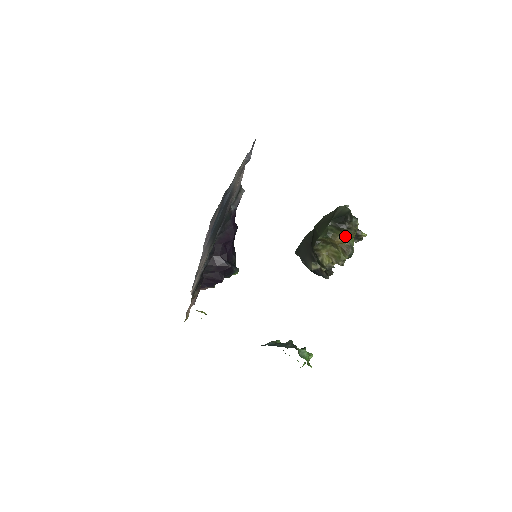
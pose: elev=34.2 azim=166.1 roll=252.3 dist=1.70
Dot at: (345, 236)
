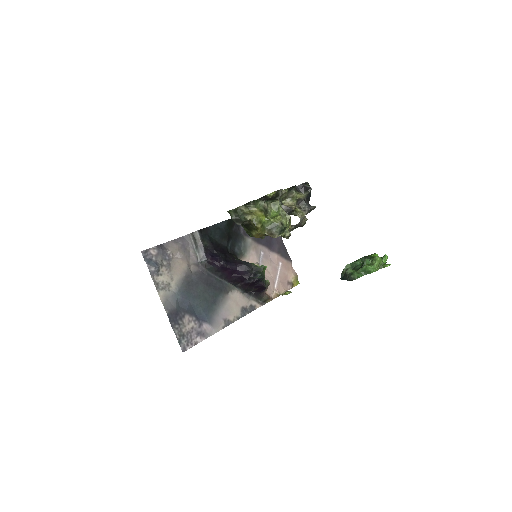
Dot at: (256, 233)
